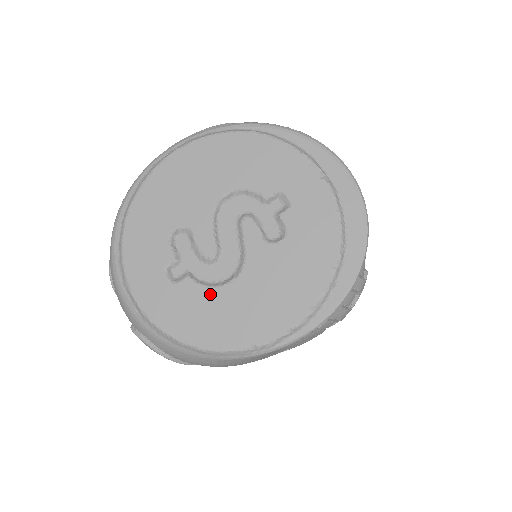
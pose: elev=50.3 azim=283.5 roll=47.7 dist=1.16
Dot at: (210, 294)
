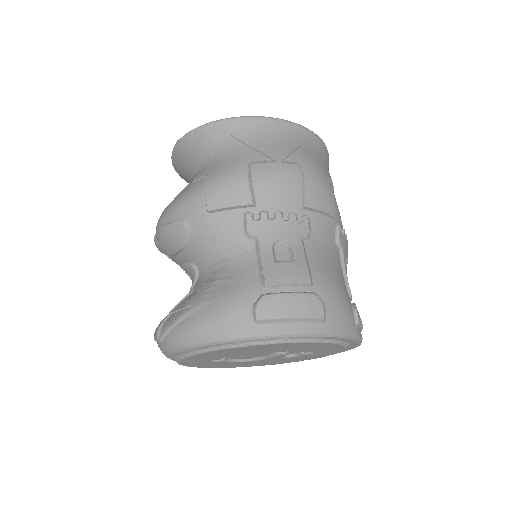
Dot at: (232, 363)
